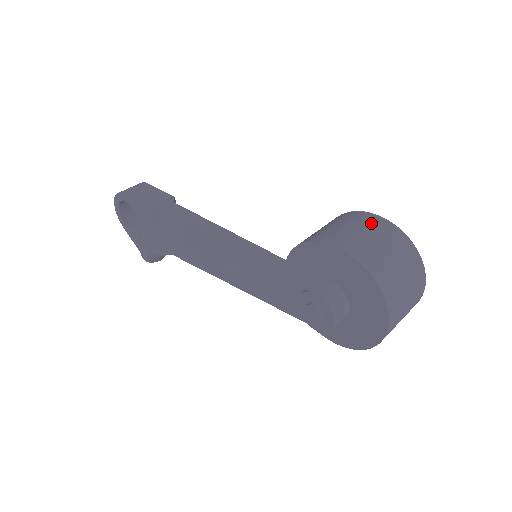
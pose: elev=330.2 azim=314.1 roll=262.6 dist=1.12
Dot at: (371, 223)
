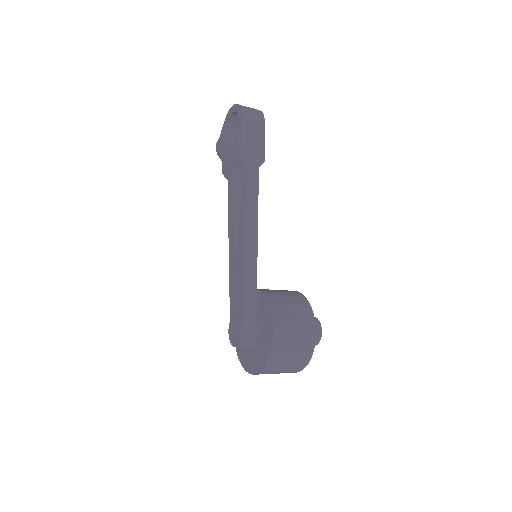
Dot at: (306, 335)
